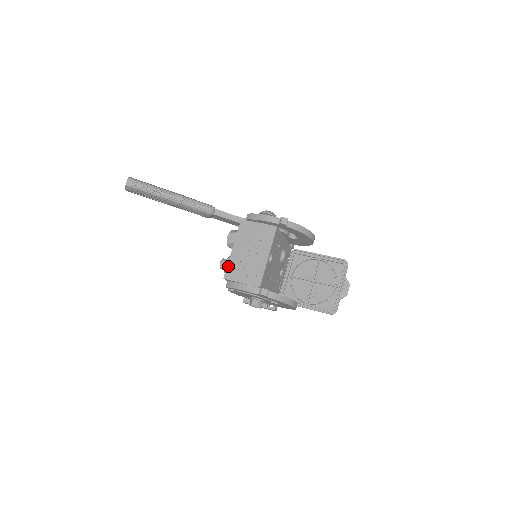
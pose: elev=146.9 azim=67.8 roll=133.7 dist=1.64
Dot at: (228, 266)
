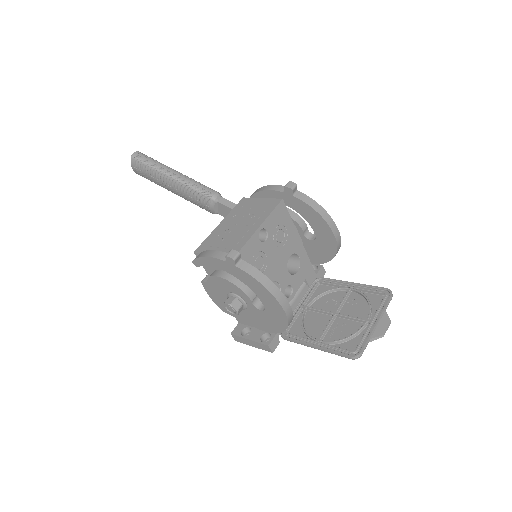
Dot at: (206, 240)
